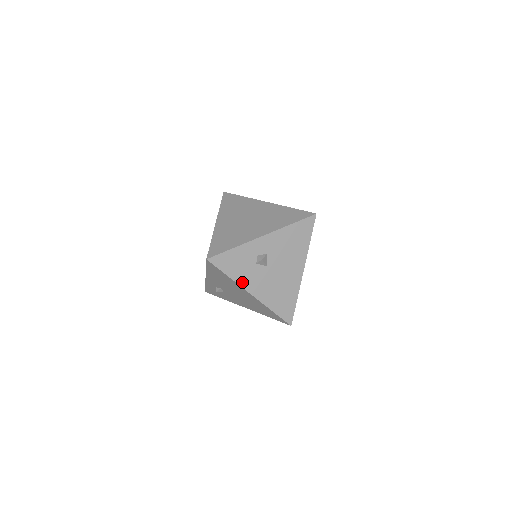
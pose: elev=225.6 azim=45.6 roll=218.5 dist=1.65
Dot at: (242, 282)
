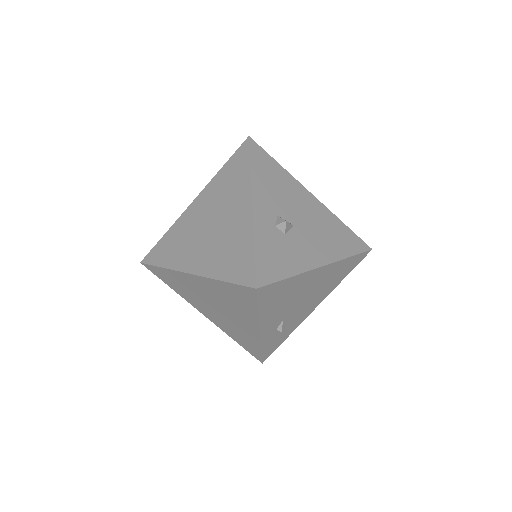
Dot at: (303, 266)
